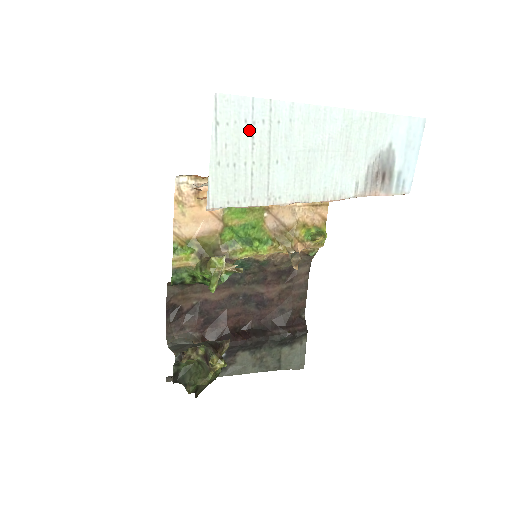
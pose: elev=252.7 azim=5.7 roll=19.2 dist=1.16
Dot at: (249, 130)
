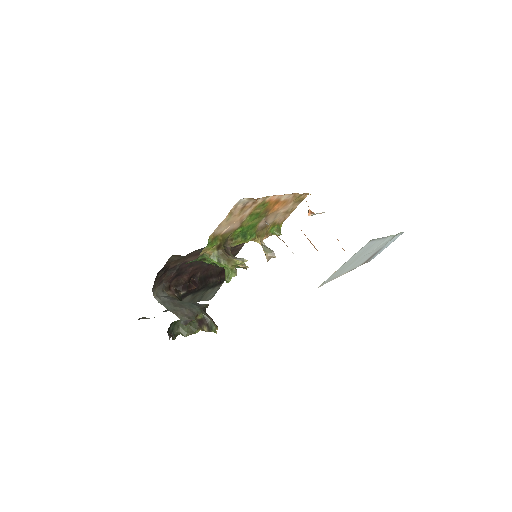
Dot at: (362, 252)
